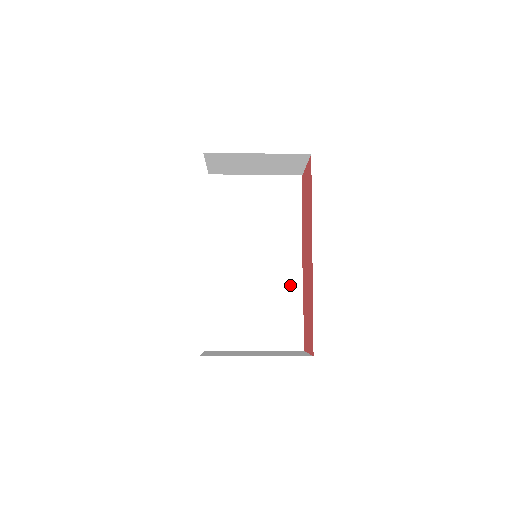
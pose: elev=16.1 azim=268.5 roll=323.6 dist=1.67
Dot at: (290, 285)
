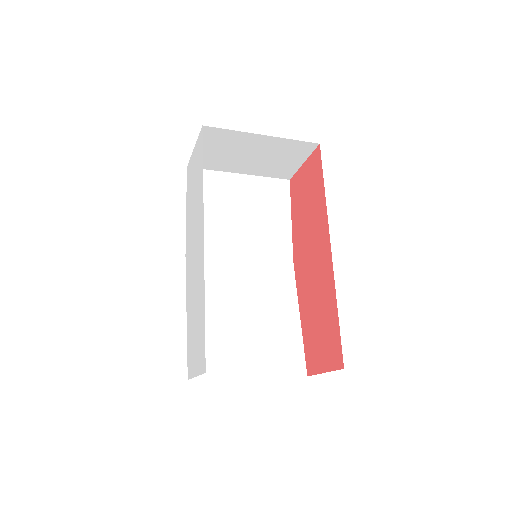
Dot at: (284, 299)
